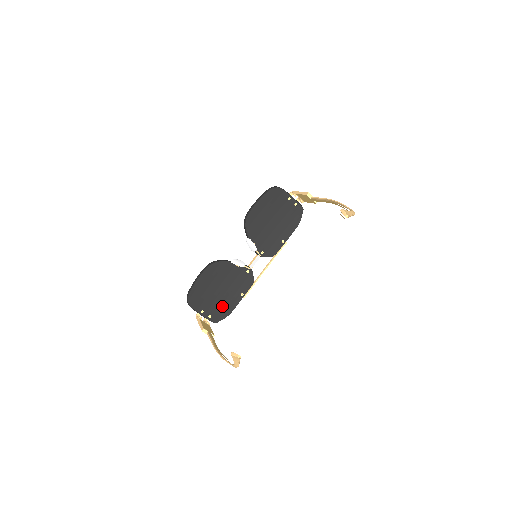
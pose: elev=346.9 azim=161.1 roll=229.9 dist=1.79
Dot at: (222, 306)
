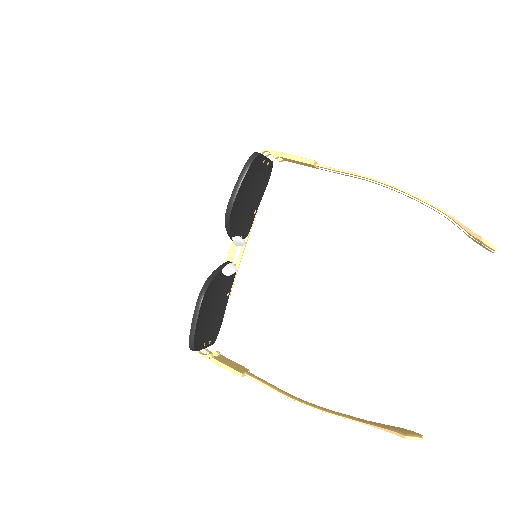
Dot at: (216, 322)
